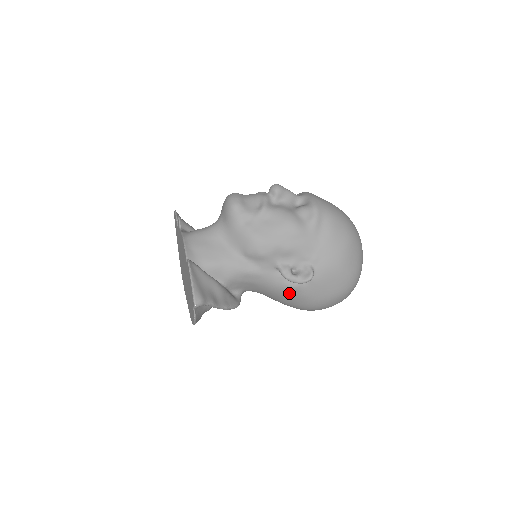
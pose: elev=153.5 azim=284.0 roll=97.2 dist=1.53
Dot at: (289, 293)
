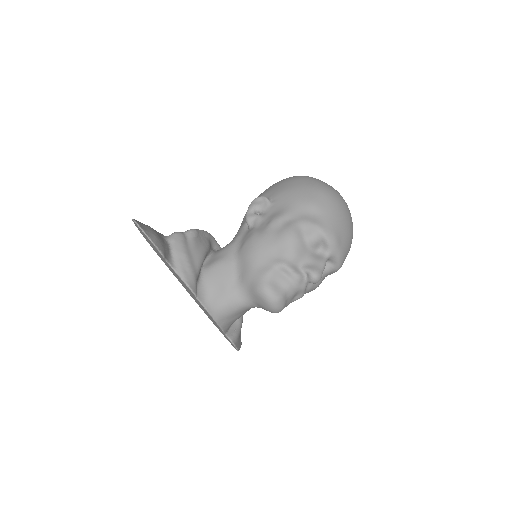
Dot at: occluded
